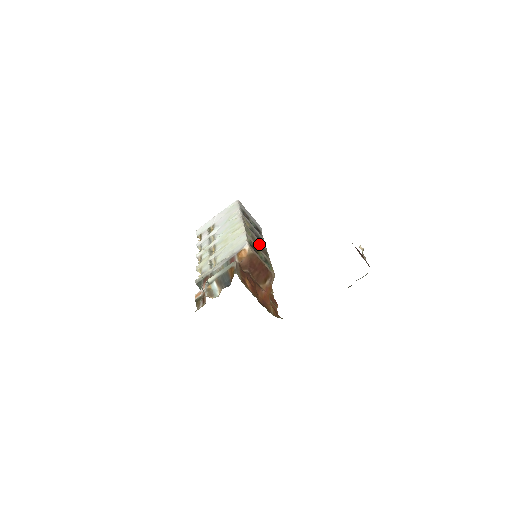
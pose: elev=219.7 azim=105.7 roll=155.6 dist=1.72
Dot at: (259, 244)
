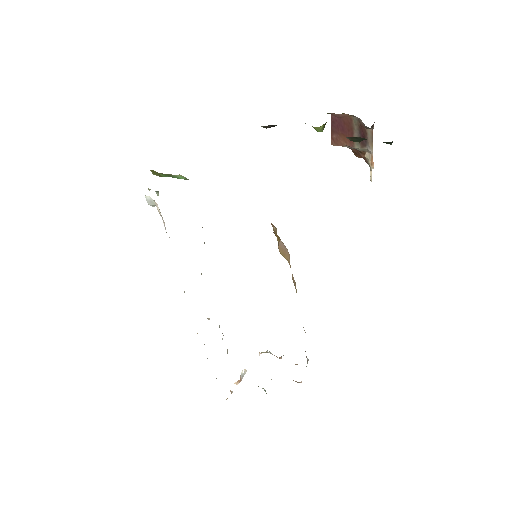
Dot at: occluded
